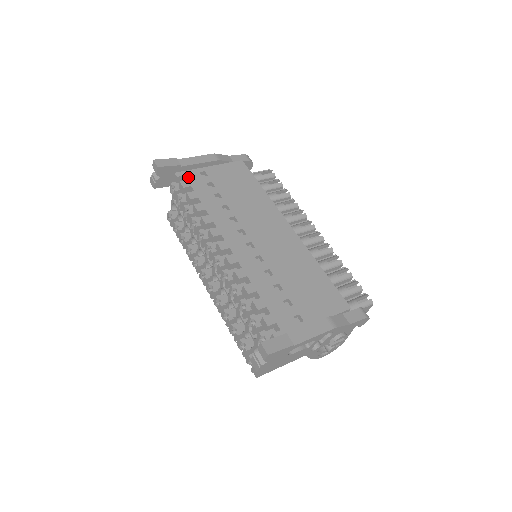
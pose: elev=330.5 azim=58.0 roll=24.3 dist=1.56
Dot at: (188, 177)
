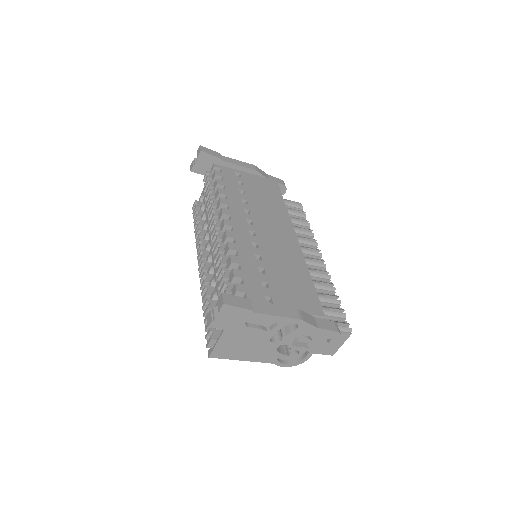
Dot at: (223, 170)
